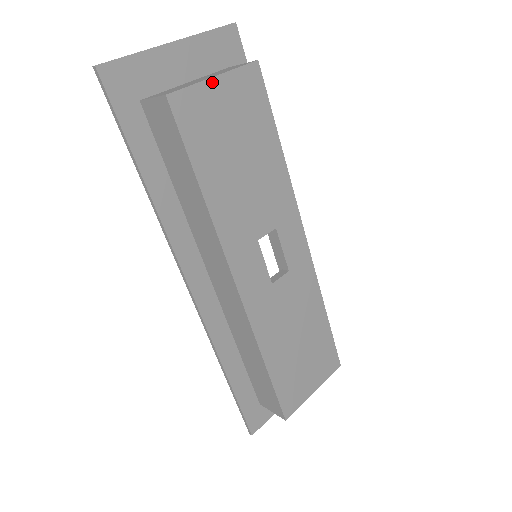
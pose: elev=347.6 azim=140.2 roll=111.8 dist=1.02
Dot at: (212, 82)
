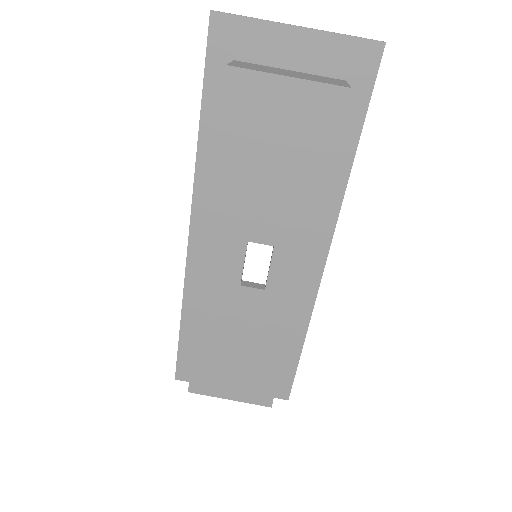
Dot at: (282, 80)
